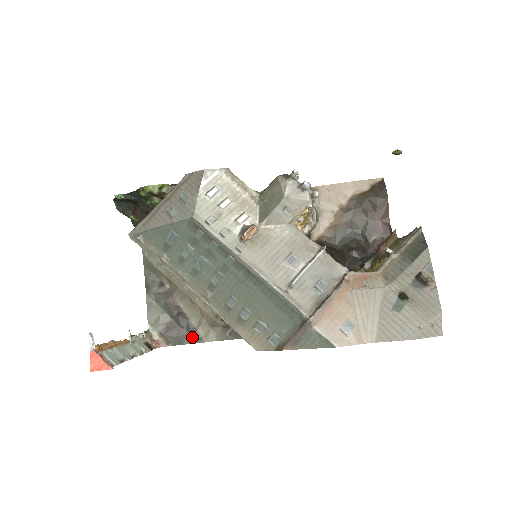
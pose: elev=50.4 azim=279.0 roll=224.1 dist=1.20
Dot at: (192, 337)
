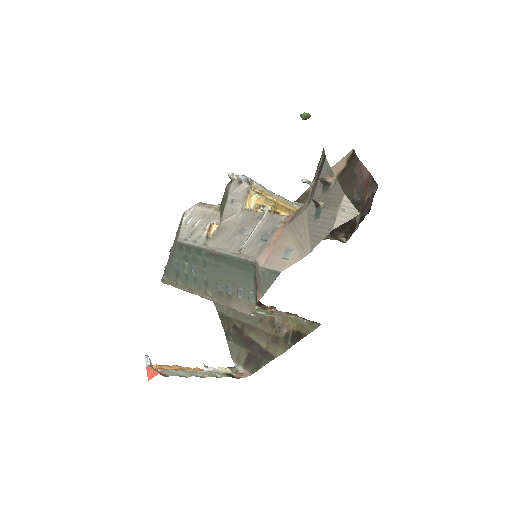
Dot at: (265, 358)
